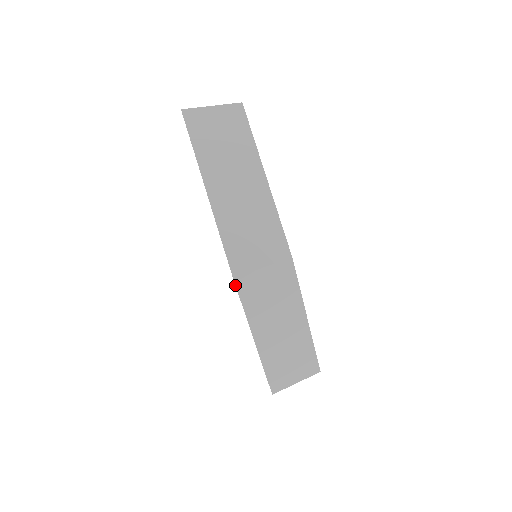
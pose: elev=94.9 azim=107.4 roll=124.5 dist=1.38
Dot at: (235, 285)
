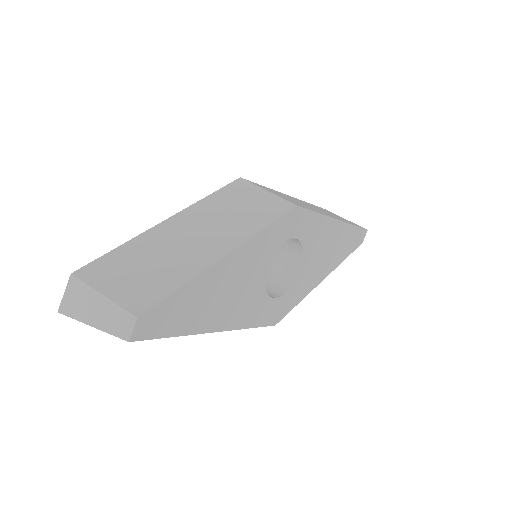
Dot at: (234, 181)
